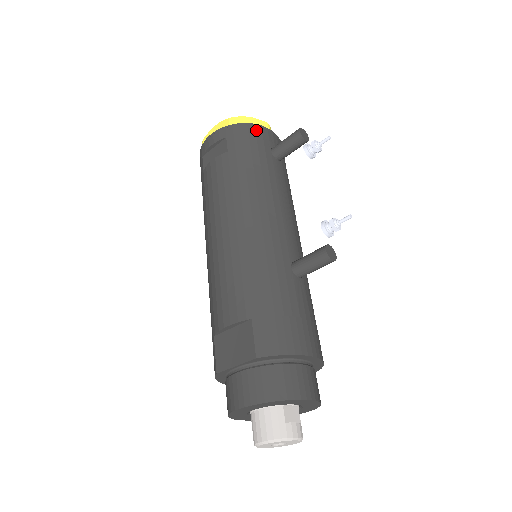
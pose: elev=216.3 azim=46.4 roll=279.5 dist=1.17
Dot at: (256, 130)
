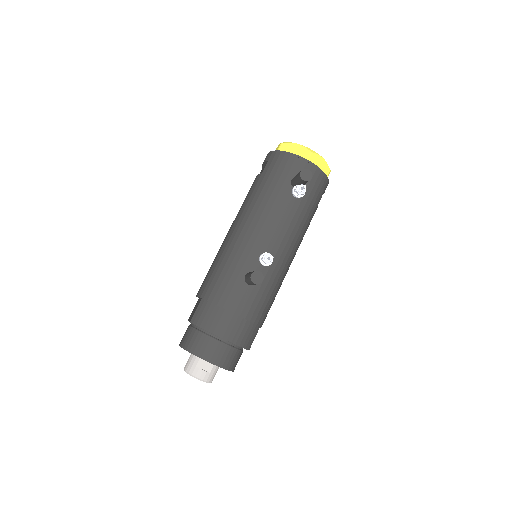
Dot at: (289, 159)
